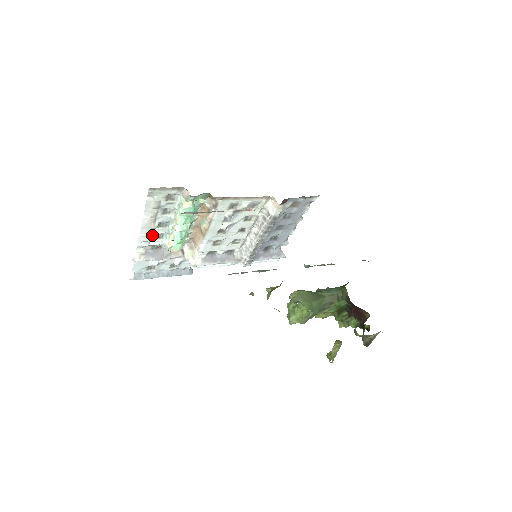
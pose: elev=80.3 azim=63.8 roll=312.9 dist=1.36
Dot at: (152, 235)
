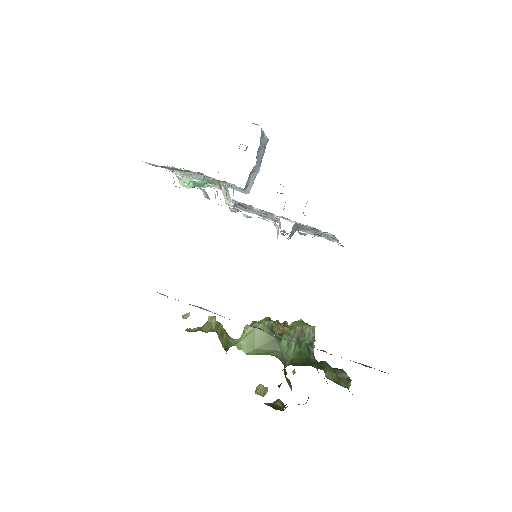
Dot at: occluded
